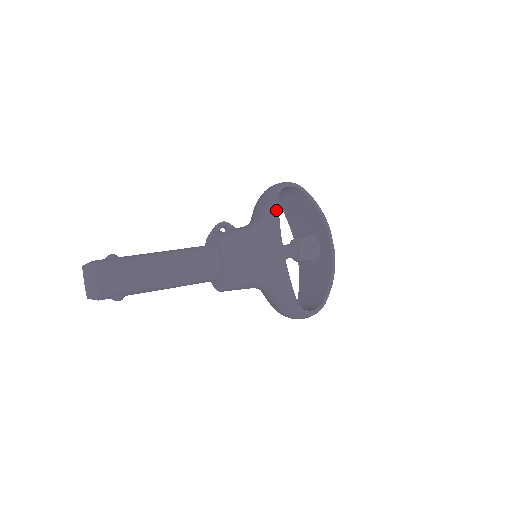
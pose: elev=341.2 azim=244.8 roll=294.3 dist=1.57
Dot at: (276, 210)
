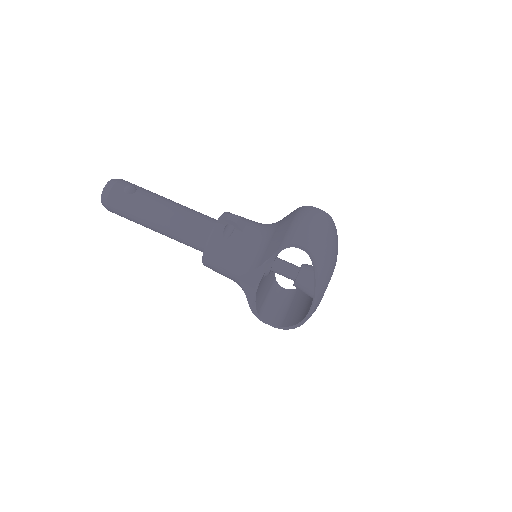
Dot at: (266, 261)
